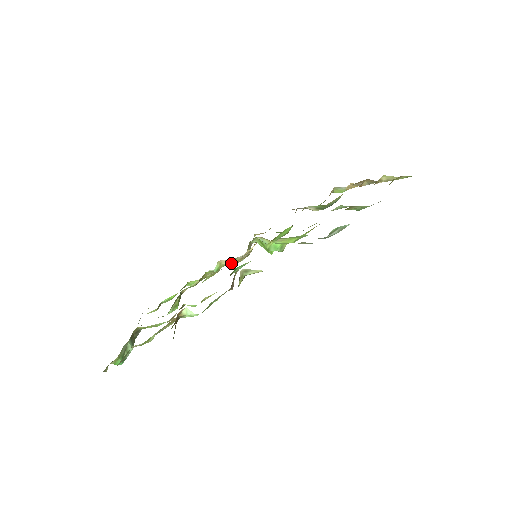
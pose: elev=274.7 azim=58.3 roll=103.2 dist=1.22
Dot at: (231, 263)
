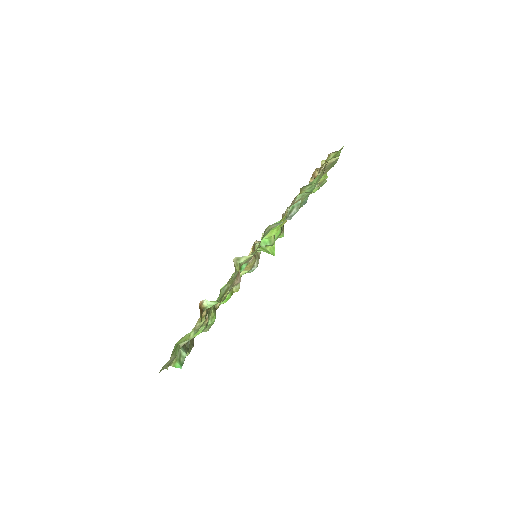
Dot at: (244, 272)
